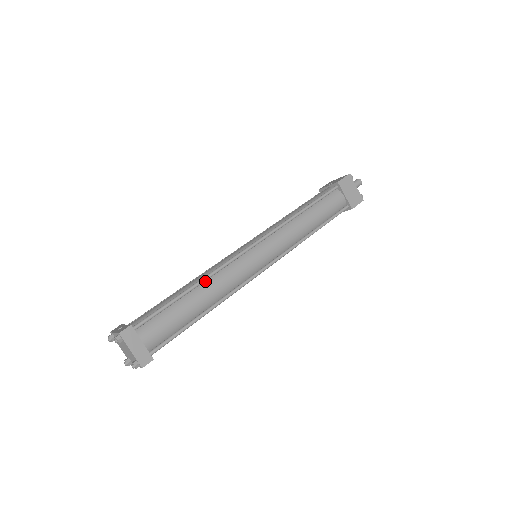
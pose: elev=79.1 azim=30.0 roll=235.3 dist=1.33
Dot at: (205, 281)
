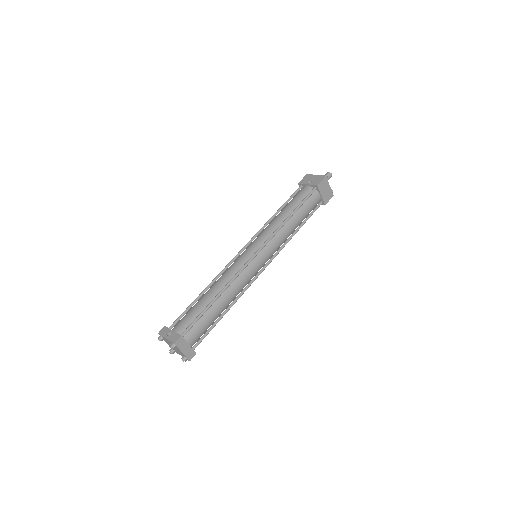
Dot at: (225, 289)
